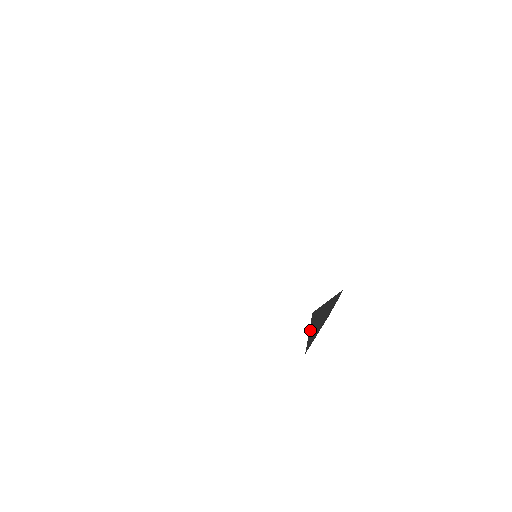
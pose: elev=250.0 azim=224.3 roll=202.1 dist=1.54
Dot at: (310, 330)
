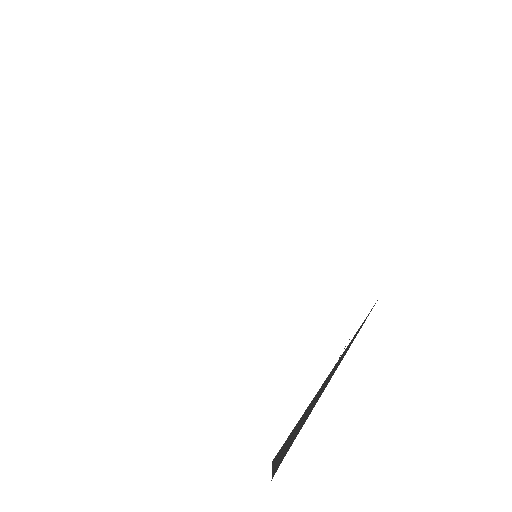
Dot at: (276, 463)
